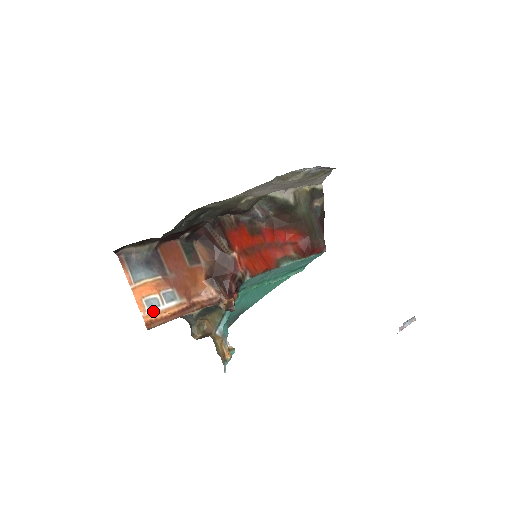
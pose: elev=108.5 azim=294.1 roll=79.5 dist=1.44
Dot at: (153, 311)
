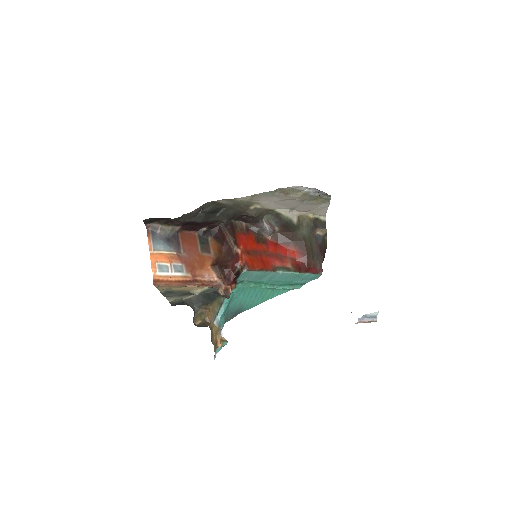
Dot at: (162, 274)
